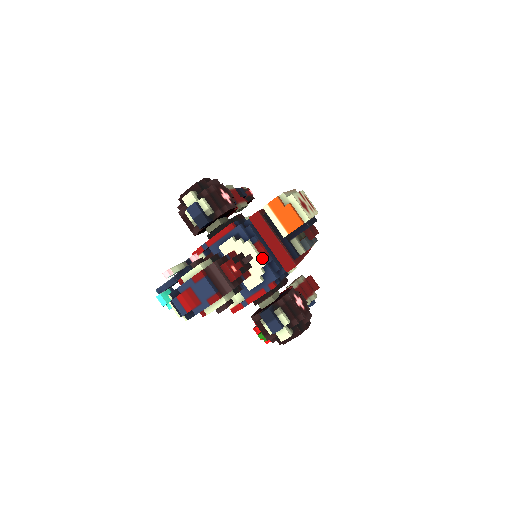
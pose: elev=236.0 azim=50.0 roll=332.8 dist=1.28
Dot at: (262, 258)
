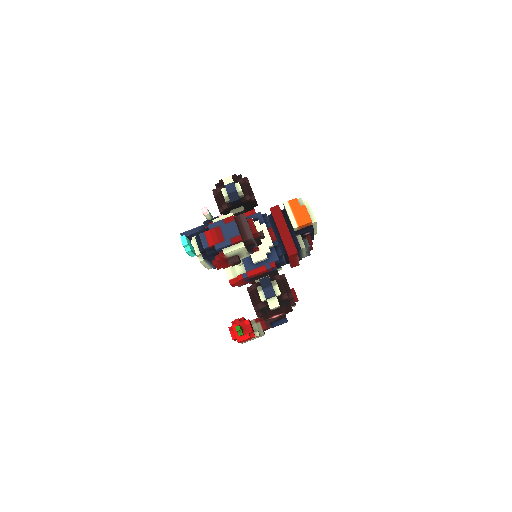
Dot at: (271, 240)
